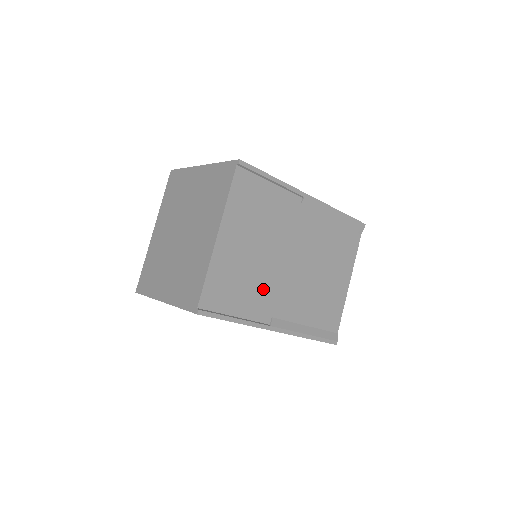
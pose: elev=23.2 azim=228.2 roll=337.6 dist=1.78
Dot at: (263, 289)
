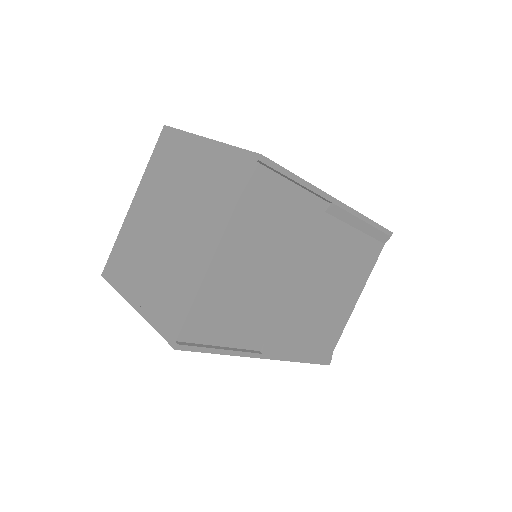
Dot at: (260, 313)
